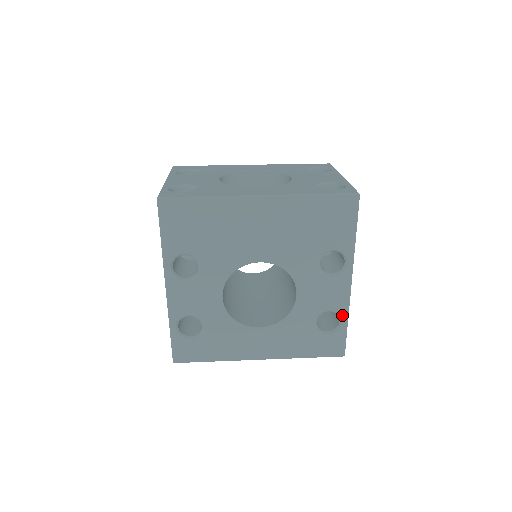
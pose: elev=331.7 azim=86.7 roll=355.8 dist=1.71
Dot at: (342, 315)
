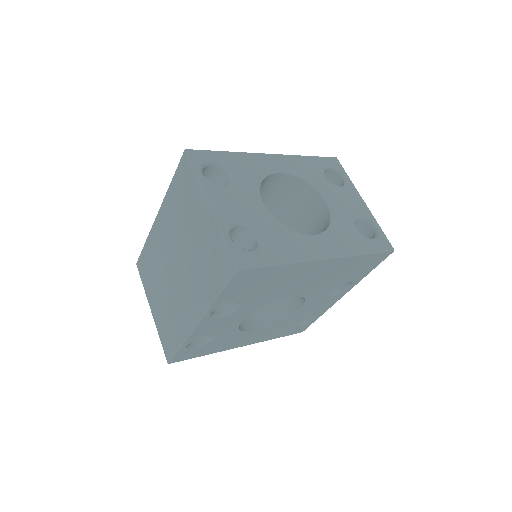
Dot at: (321, 313)
